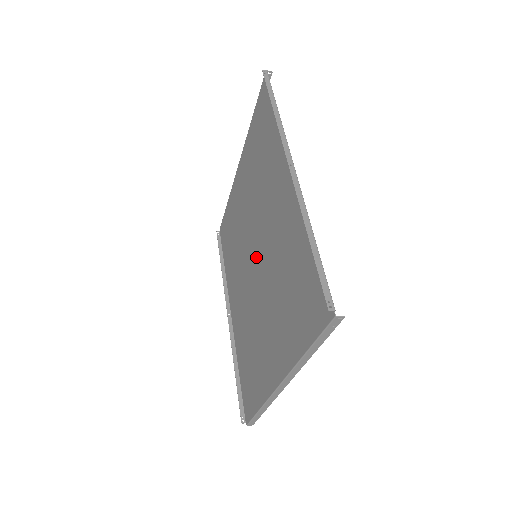
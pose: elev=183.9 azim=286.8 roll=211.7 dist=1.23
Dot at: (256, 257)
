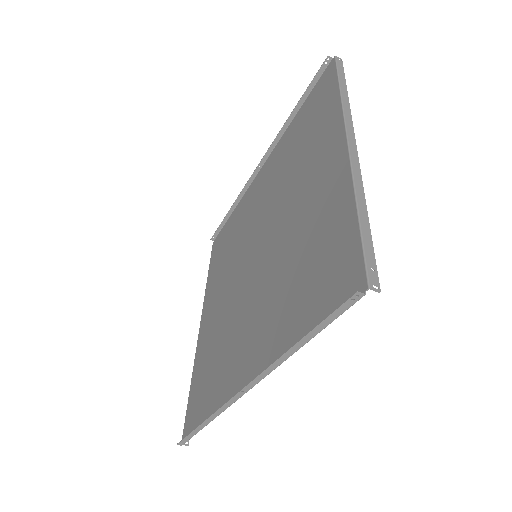
Dot at: (257, 253)
